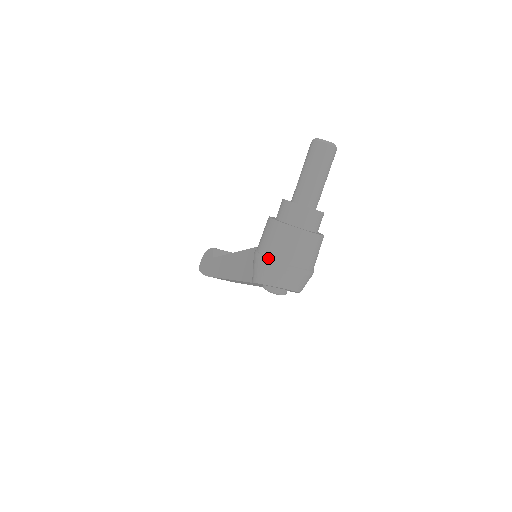
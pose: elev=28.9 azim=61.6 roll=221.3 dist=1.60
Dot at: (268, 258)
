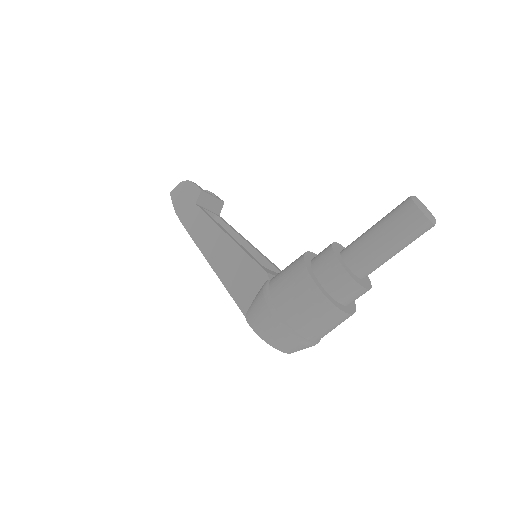
Dot at: (282, 319)
